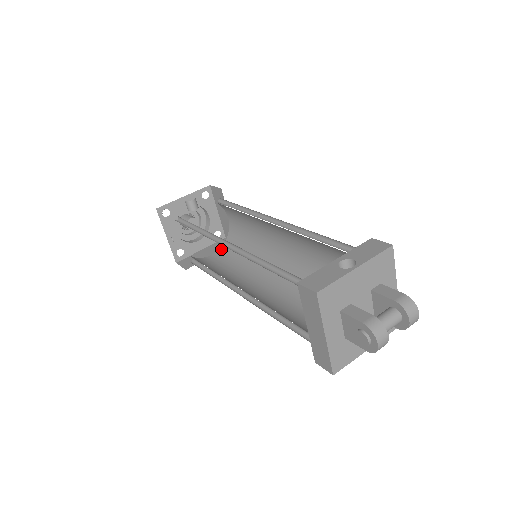
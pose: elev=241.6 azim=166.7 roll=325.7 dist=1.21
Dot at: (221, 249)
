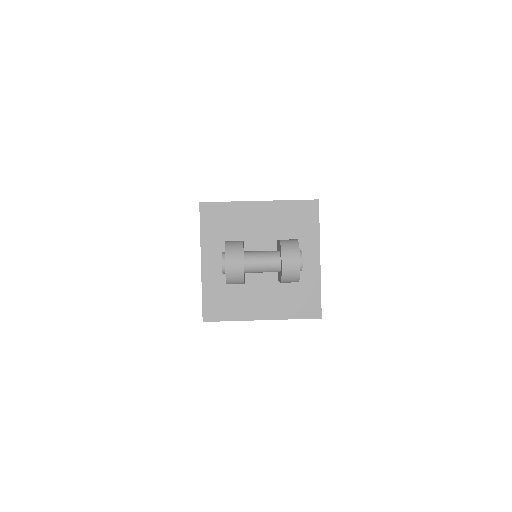
Dot at: occluded
